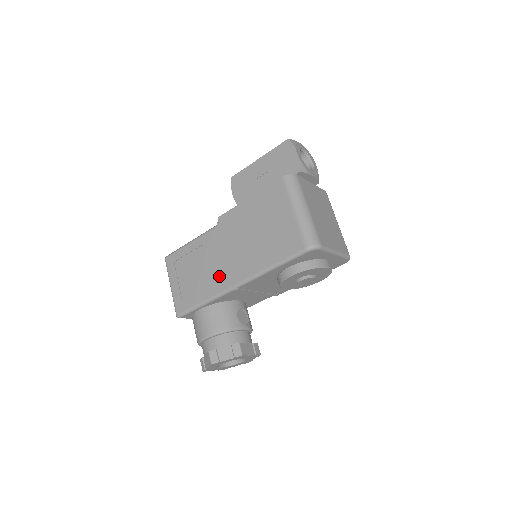
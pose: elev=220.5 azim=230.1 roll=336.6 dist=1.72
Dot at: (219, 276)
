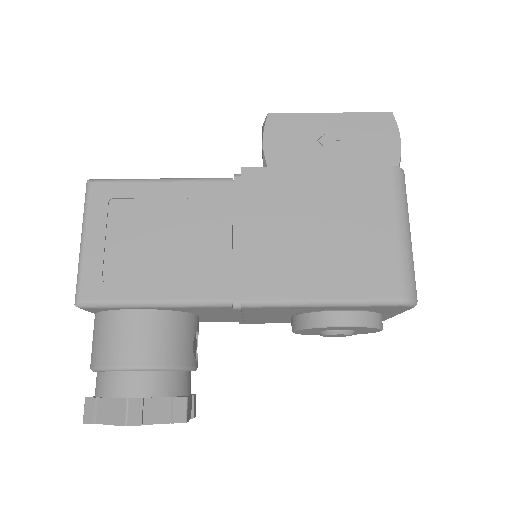
Dot at: (207, 269)
